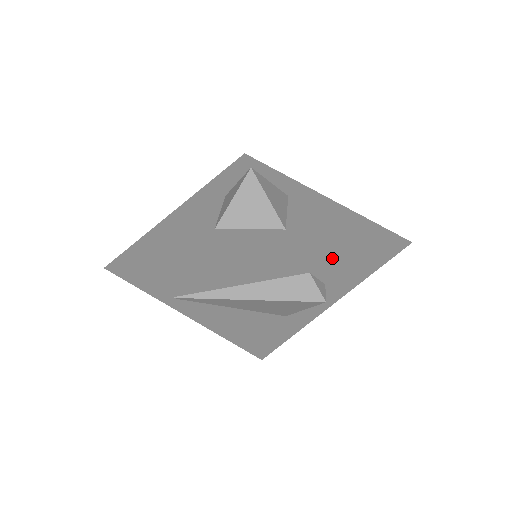
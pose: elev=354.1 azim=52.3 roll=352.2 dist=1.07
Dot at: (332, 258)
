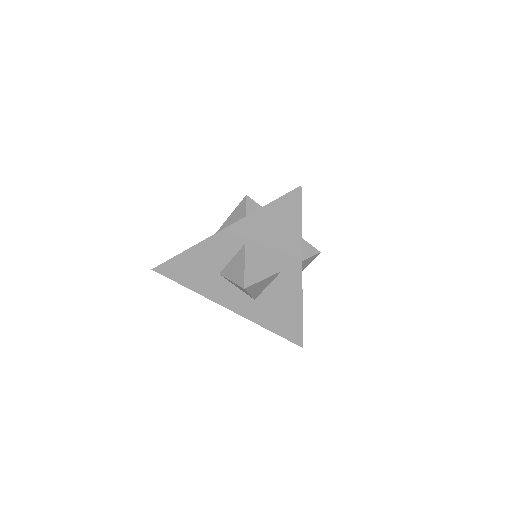
Dot at: occluded
